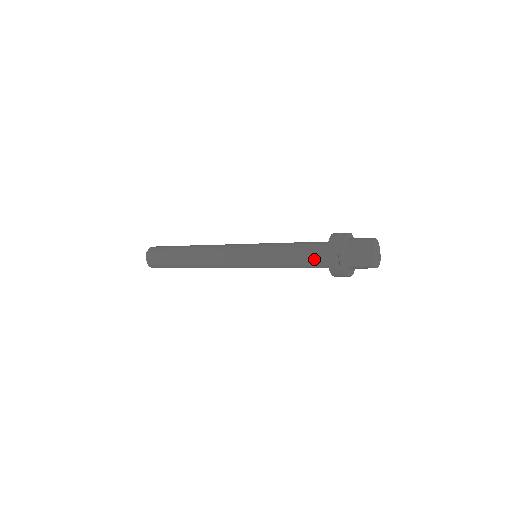
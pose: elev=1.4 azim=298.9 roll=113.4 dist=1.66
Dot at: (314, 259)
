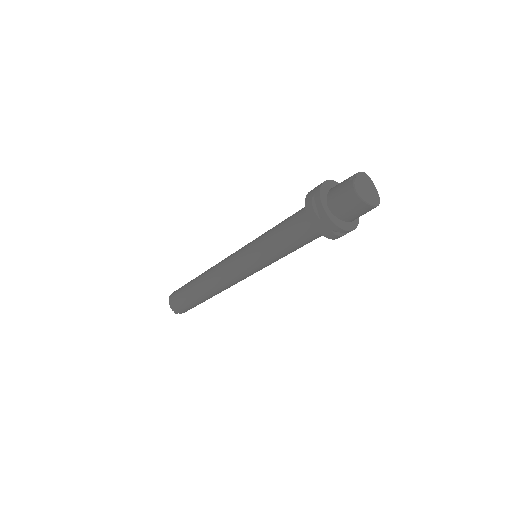
Dot at: (298, 221)
